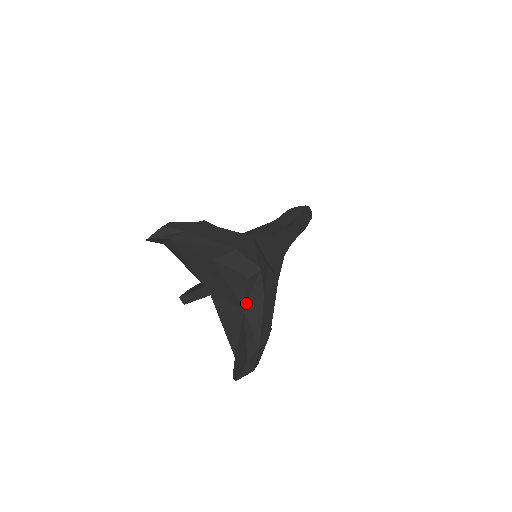
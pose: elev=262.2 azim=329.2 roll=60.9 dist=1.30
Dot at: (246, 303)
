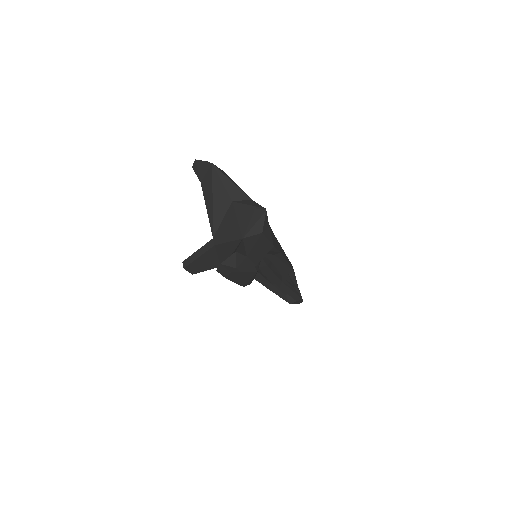
Dot at: (246, 233)
